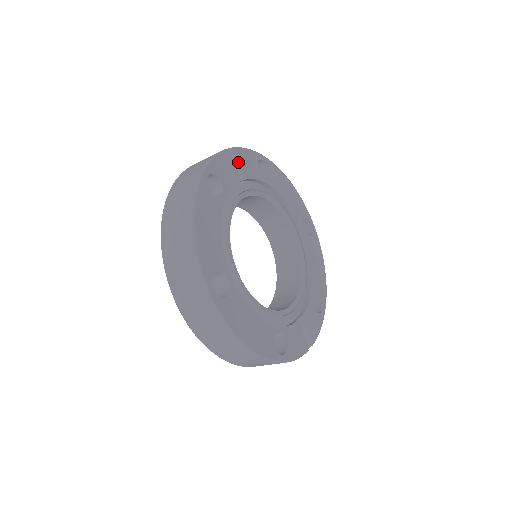
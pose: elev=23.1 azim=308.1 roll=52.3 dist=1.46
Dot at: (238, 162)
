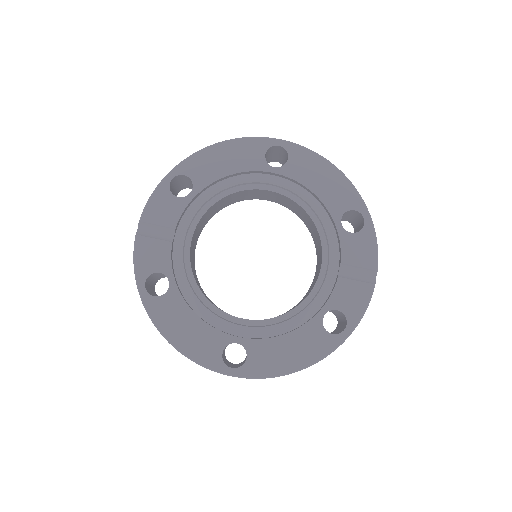
Dot at: (155, 226)
